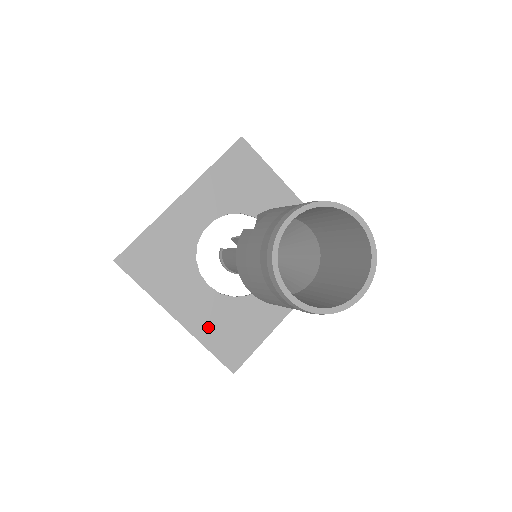
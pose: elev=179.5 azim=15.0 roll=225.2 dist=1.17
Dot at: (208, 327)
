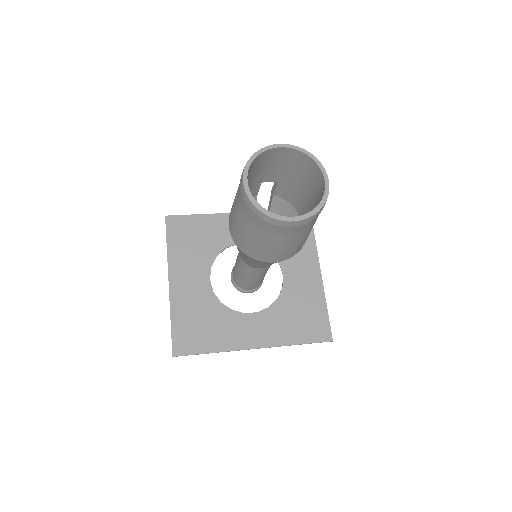
Dot at: (185, 306)
